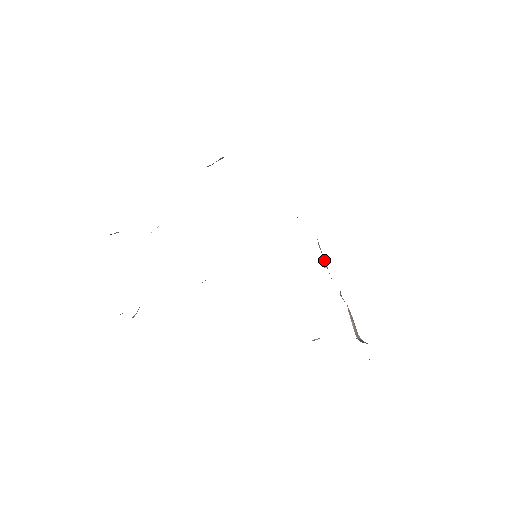
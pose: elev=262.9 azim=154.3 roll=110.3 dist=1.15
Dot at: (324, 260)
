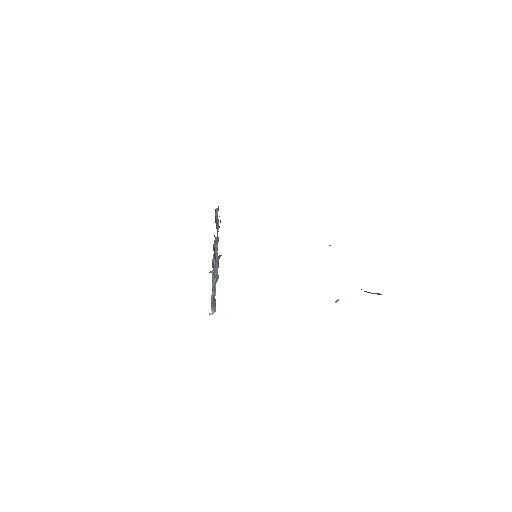
Dot at: occluded
